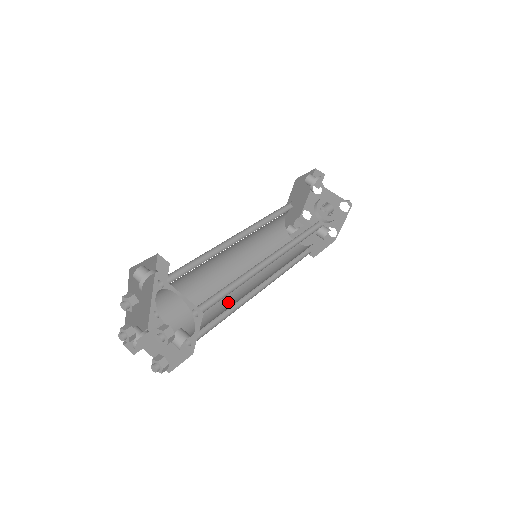
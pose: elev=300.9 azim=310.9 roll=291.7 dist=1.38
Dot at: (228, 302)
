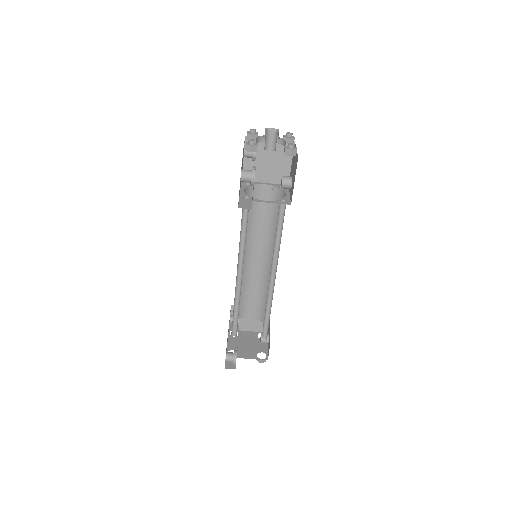
Dot at: (263, 284)
